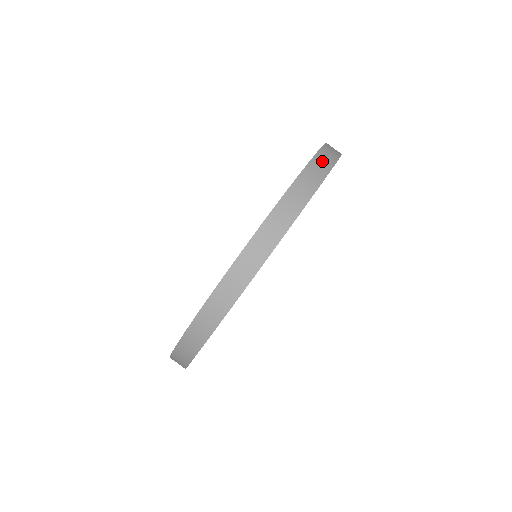
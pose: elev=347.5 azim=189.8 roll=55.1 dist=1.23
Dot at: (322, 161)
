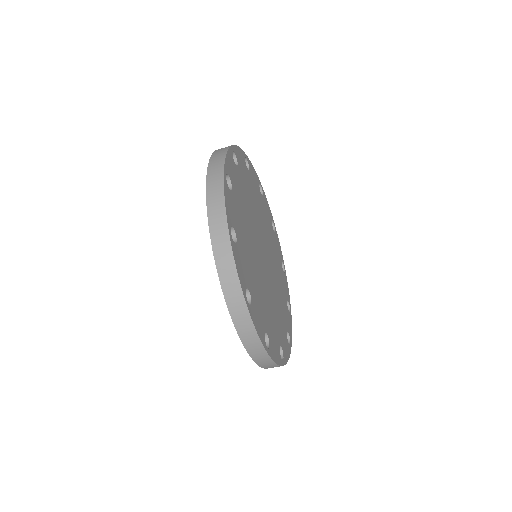
Dot at: (217, 228)
